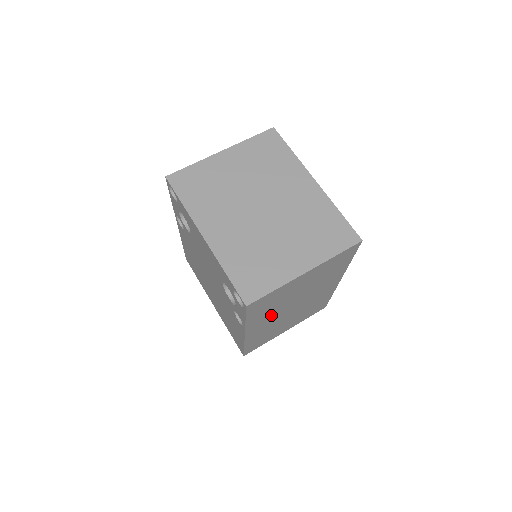
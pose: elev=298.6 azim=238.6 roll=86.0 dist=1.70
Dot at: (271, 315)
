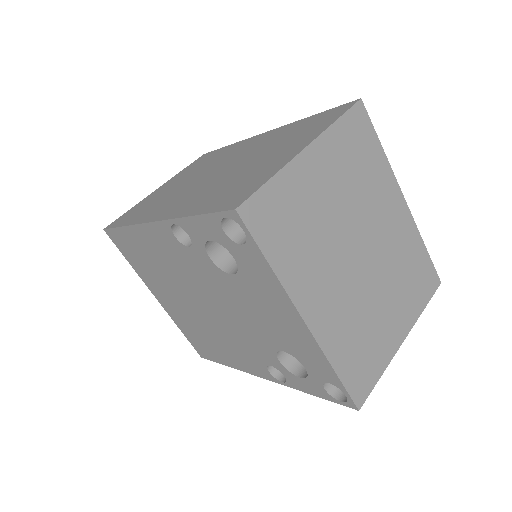
Dot at: occluded
